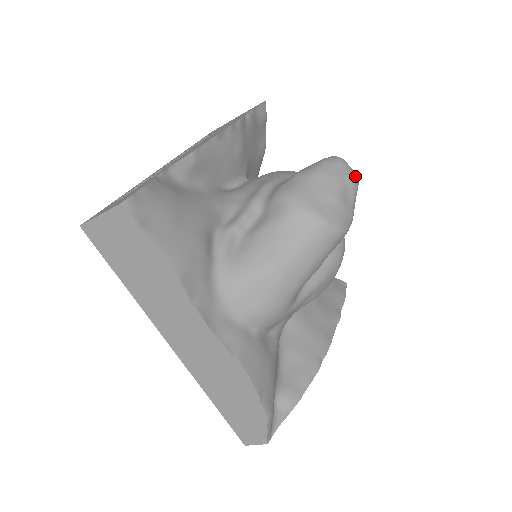
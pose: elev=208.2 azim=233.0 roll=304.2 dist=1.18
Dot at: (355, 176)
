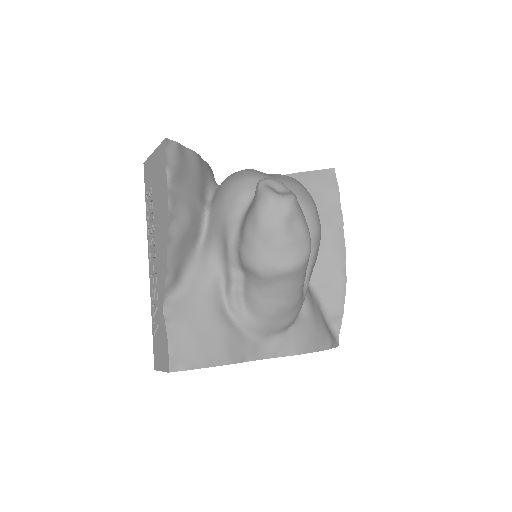
Dot at: (290, 205)
